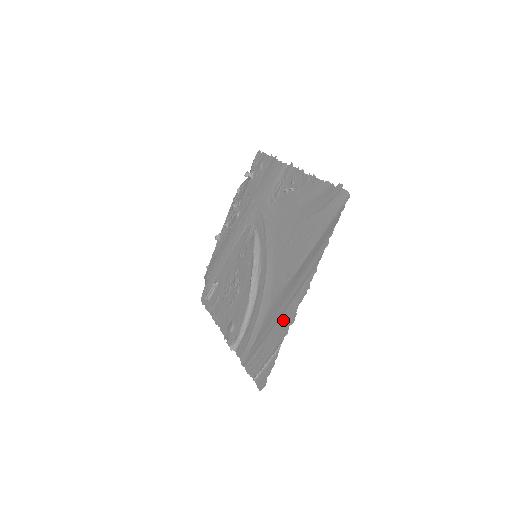
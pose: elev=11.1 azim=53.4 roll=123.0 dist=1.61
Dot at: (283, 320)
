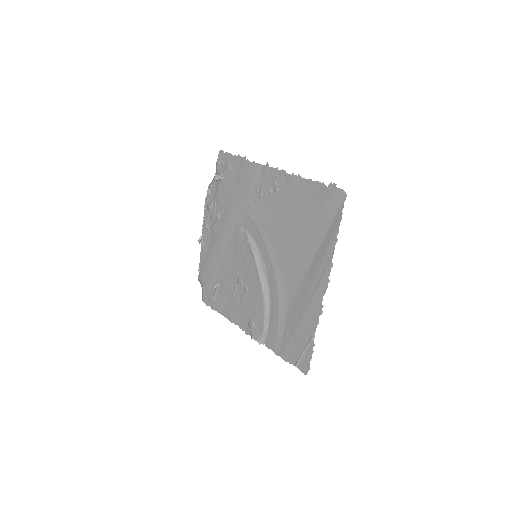
Dot at: (310, 312)
